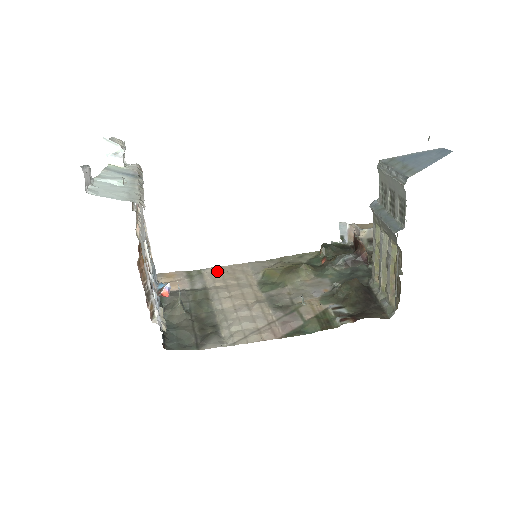
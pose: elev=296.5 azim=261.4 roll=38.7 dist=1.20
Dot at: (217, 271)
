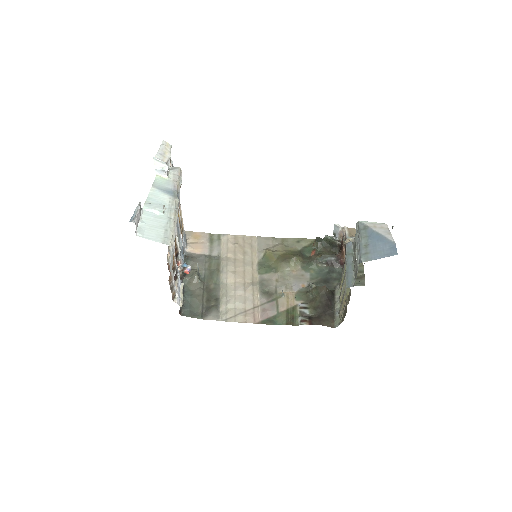
Dot at: (232, 240)
